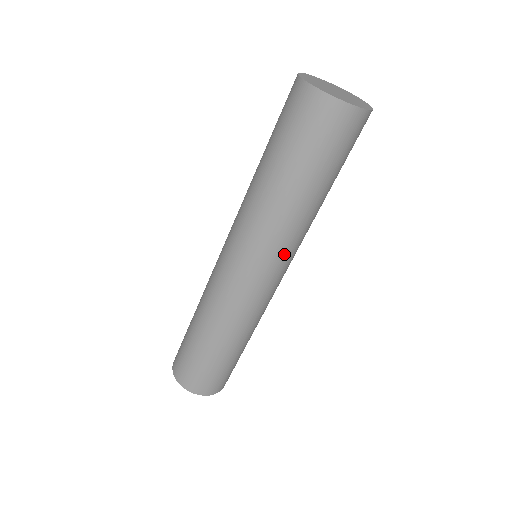
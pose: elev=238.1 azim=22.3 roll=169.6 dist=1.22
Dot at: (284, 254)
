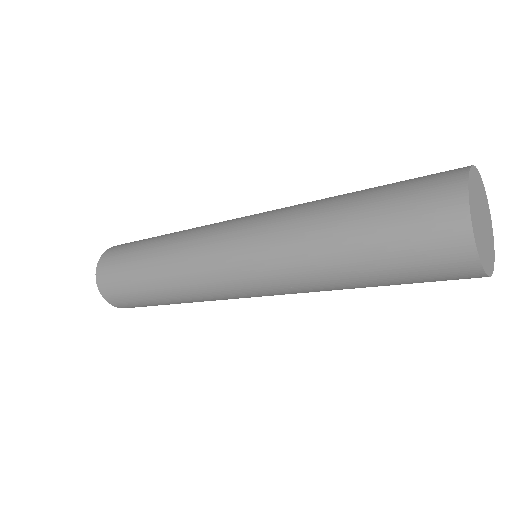
Dot at: (273, 286)
